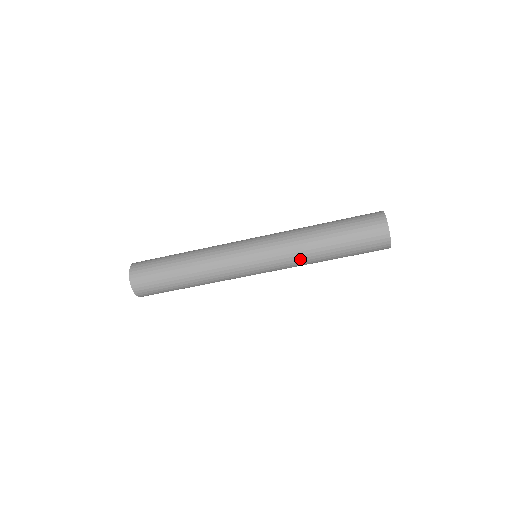
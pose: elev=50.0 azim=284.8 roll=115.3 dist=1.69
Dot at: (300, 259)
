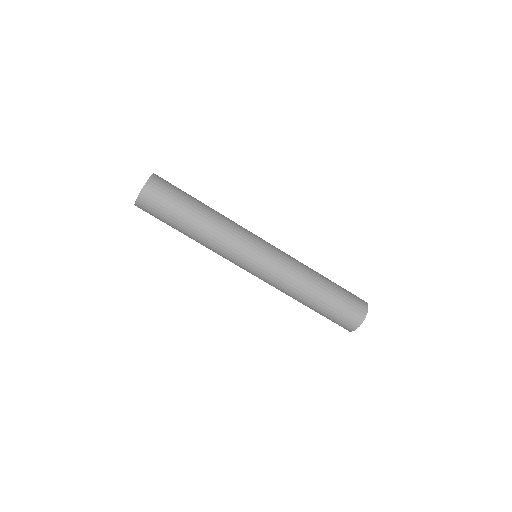
Dot at: (294, 281)
